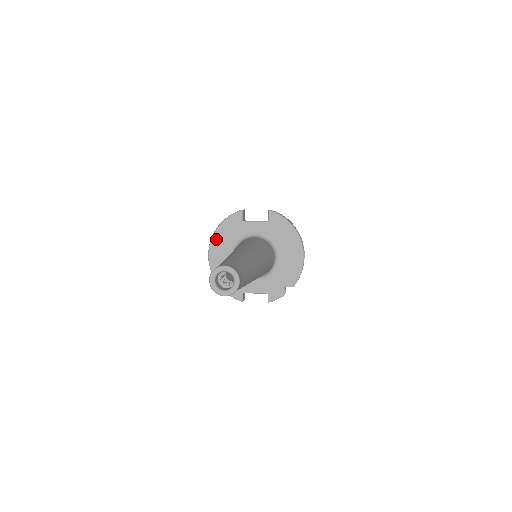
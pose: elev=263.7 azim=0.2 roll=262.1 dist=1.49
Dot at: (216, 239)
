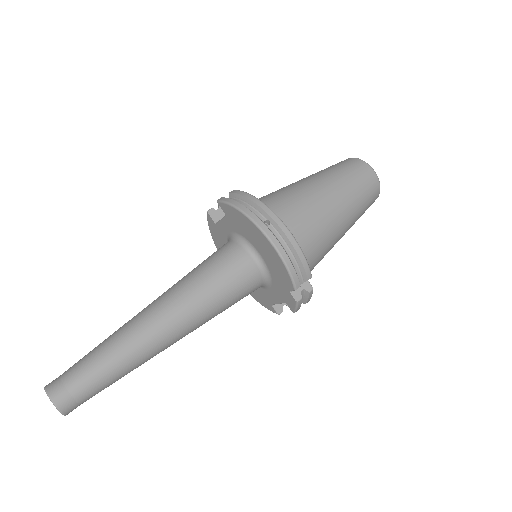
Dot at: occluded
